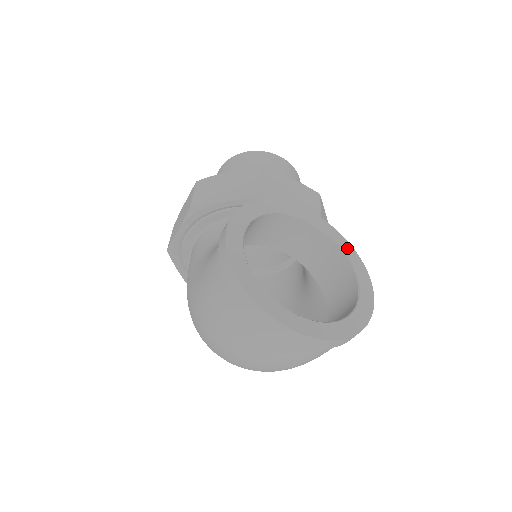
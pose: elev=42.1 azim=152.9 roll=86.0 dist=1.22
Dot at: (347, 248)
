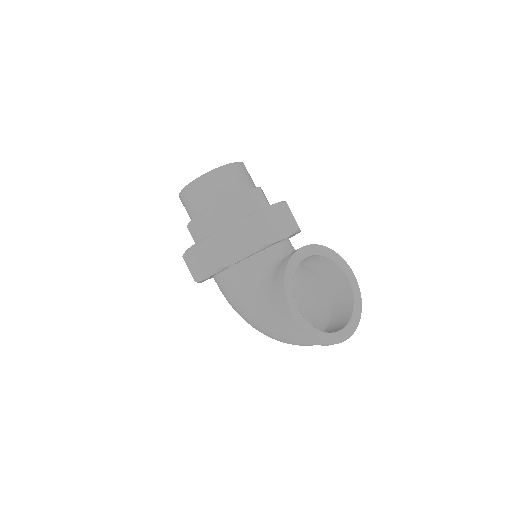
Dot at: (332, 255)
